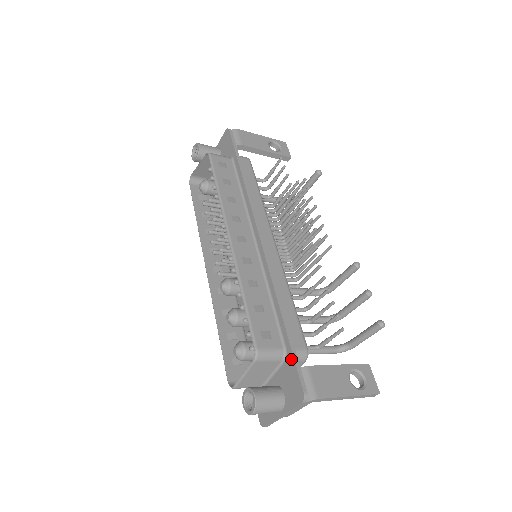
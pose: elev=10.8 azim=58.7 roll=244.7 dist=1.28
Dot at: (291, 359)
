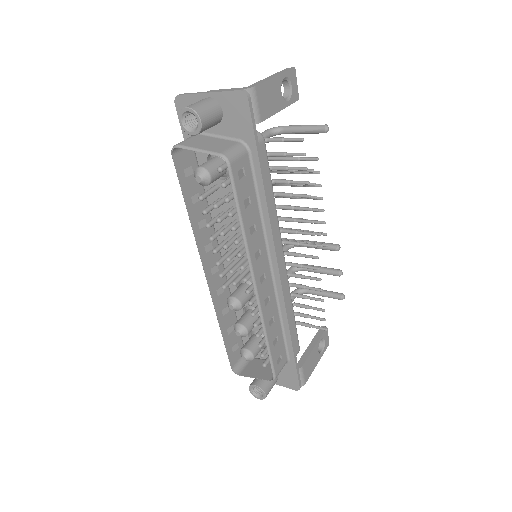
Dot at: (293, 368)
